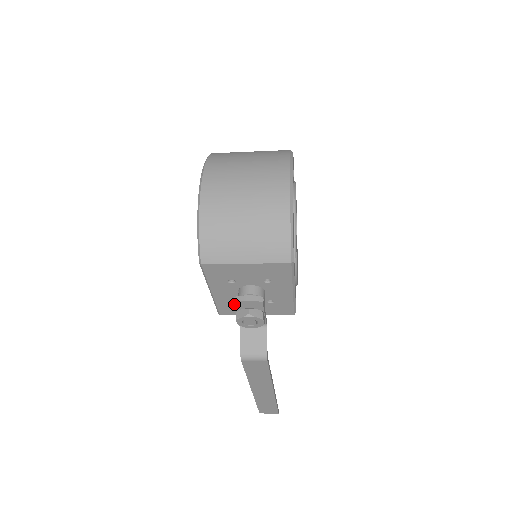
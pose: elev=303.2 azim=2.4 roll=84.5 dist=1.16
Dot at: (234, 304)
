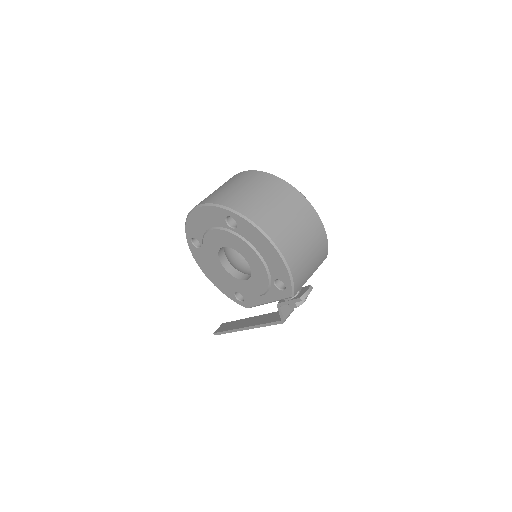
Dot at: occluded
